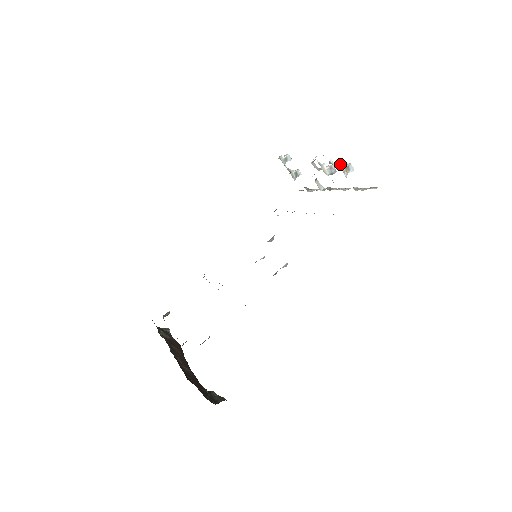
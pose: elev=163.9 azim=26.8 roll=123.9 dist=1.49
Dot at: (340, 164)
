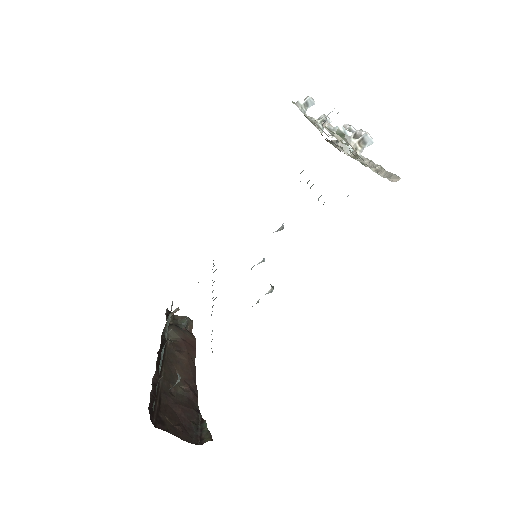
Dot at: (348, 138)
